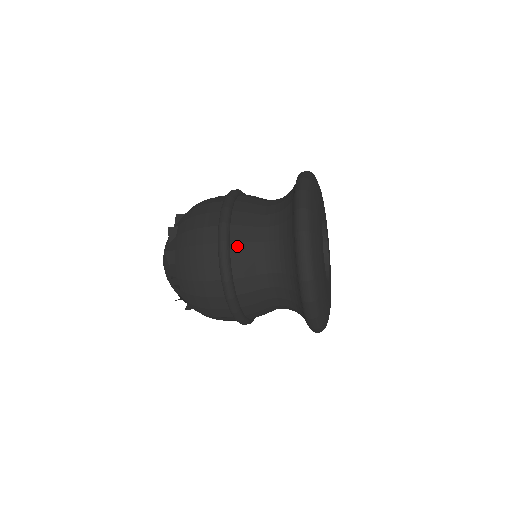
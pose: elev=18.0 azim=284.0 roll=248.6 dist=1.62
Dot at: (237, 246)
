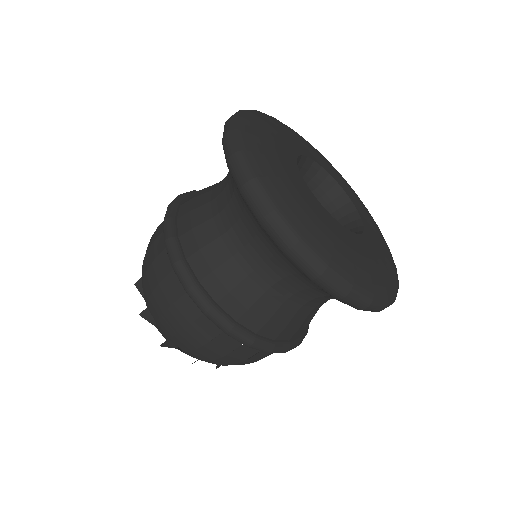
Dot at: (197, 258)
